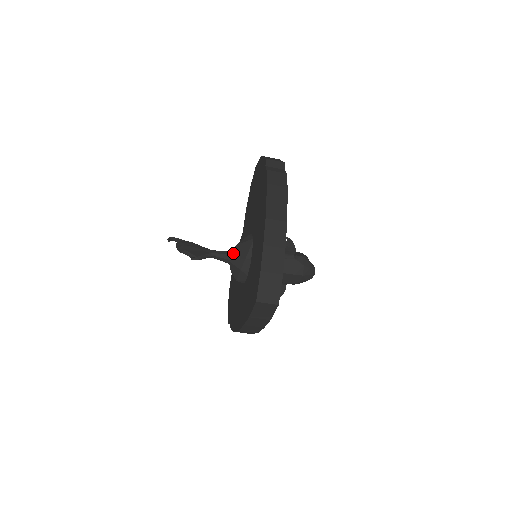
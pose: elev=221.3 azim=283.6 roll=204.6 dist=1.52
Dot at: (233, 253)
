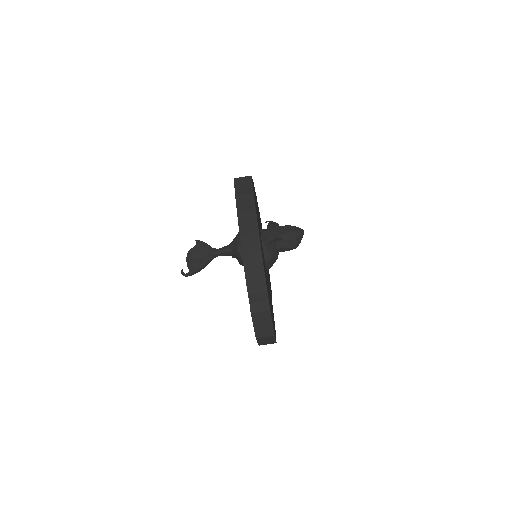
Dot at: occluded
